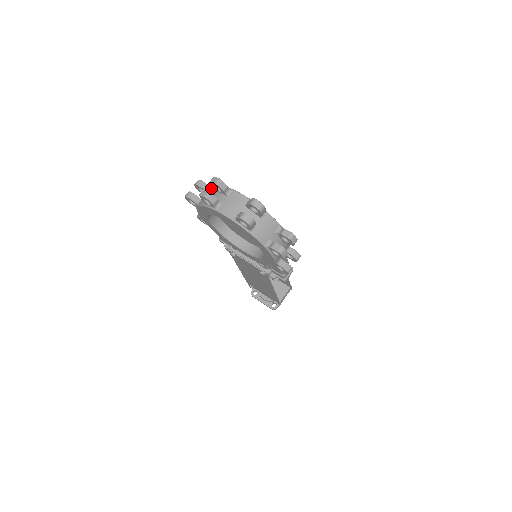
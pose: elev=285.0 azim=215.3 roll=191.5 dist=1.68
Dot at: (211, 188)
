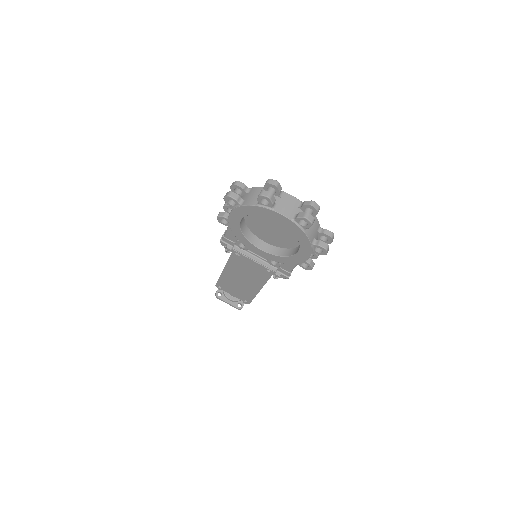
Dot at: (252, 189)
